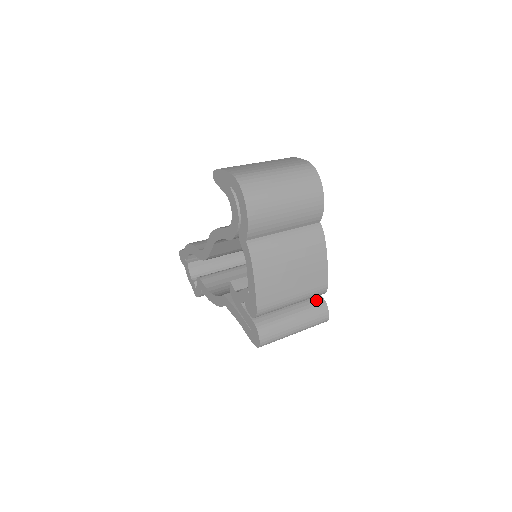
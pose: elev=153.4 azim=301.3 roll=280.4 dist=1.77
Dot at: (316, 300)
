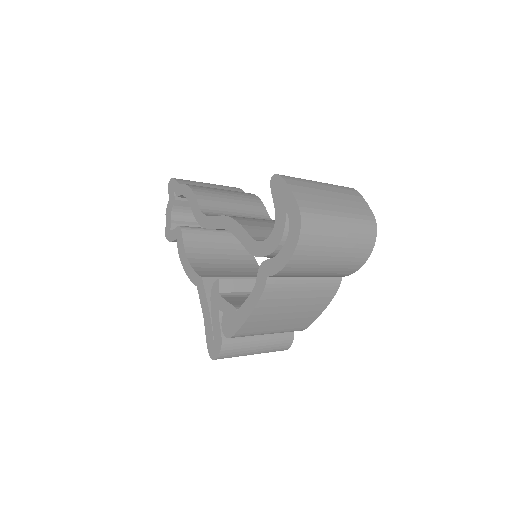
Dot at: occluded
